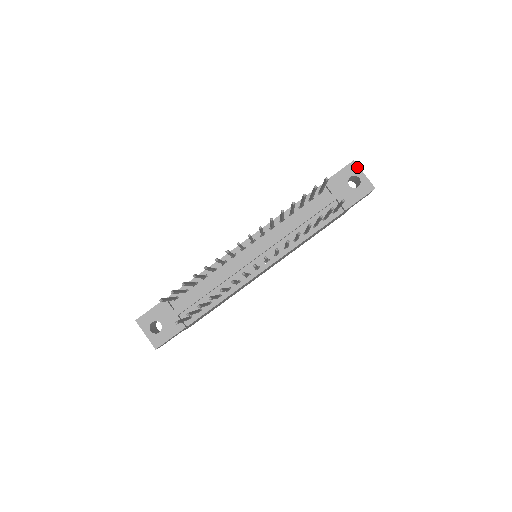
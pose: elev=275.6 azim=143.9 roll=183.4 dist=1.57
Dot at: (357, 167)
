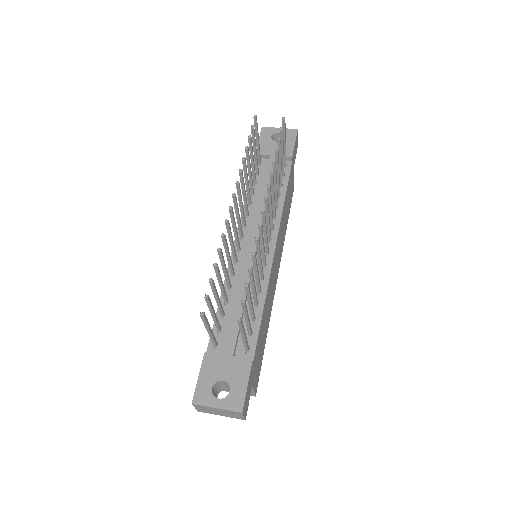
Dot at: (269, 128)
